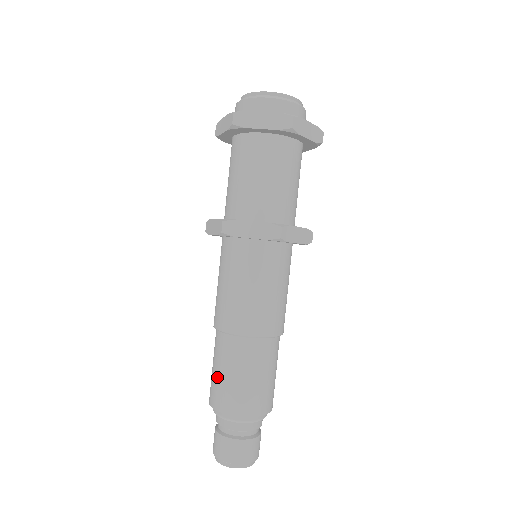
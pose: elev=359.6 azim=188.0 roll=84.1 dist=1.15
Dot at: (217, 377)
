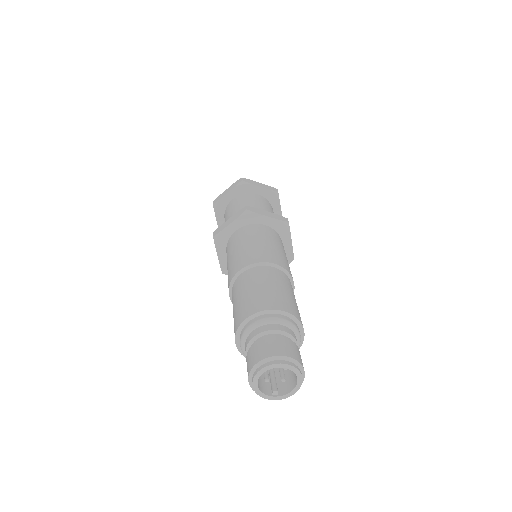
Dot at: (233, 315)
